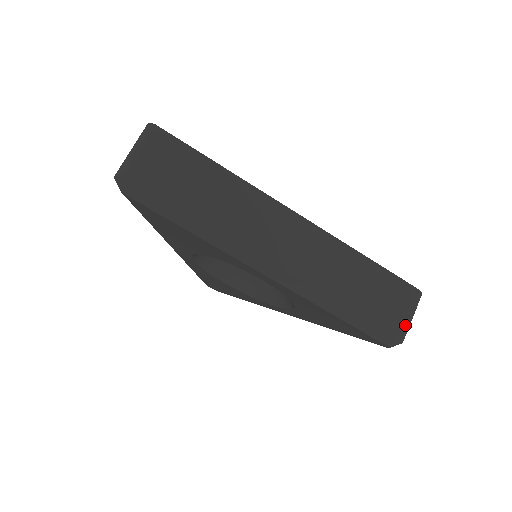
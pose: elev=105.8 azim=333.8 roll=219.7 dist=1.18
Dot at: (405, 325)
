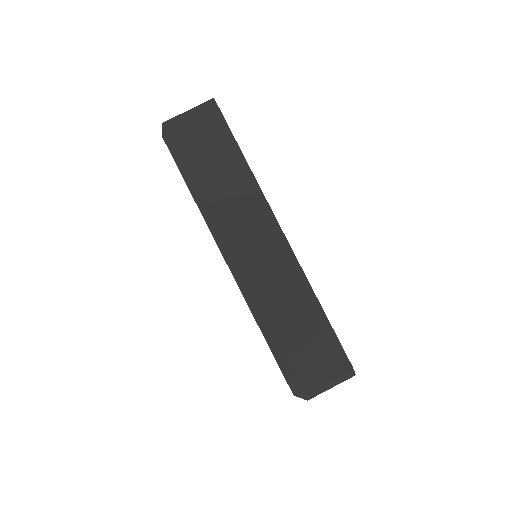
Dot at: (317, 386)
